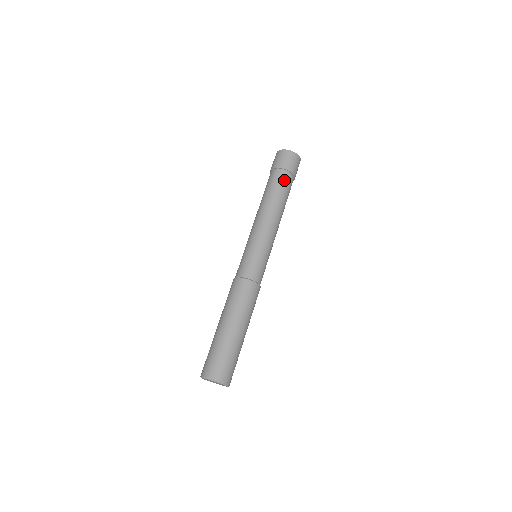
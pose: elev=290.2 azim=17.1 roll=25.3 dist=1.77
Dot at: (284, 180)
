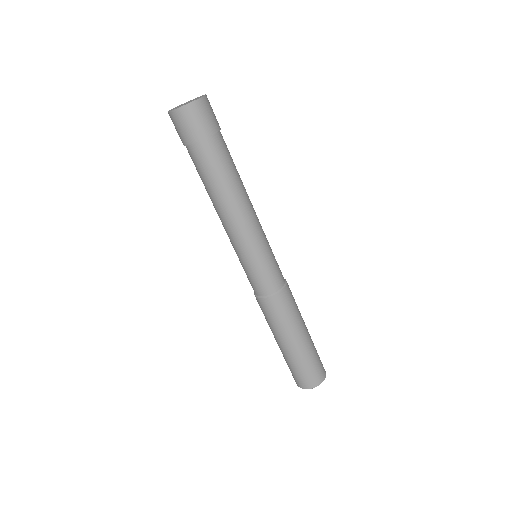
Dot at: (206, 158)
